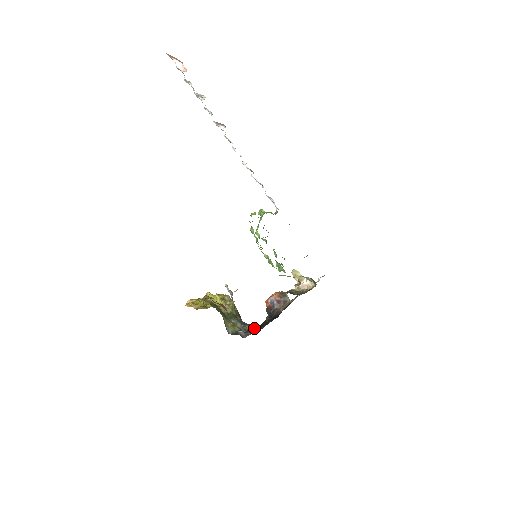
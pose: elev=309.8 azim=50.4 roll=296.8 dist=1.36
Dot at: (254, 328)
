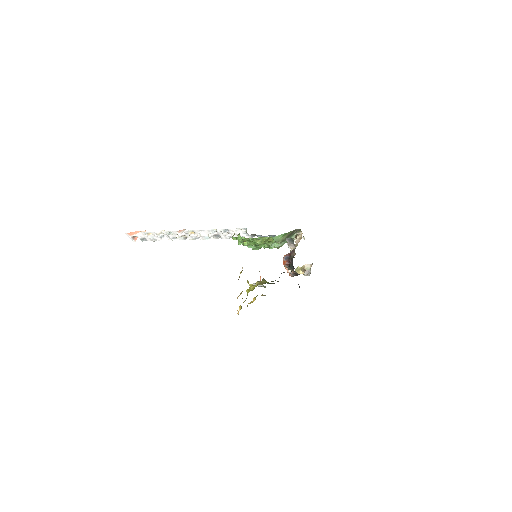
Dot at: occluded
